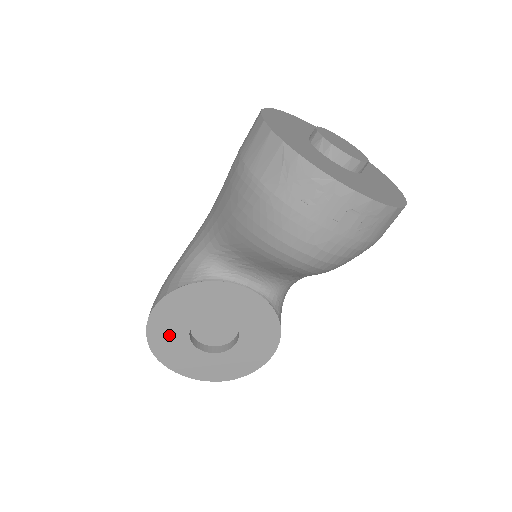
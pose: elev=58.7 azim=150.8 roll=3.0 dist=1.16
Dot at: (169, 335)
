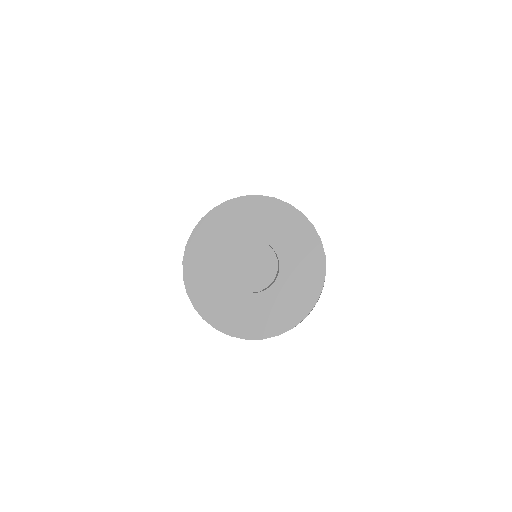
Dot at: occluded
